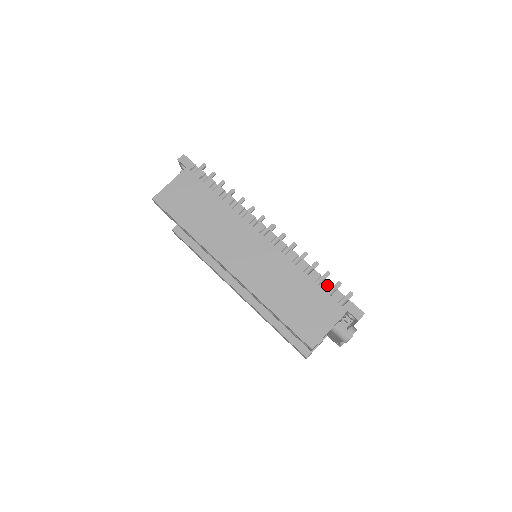
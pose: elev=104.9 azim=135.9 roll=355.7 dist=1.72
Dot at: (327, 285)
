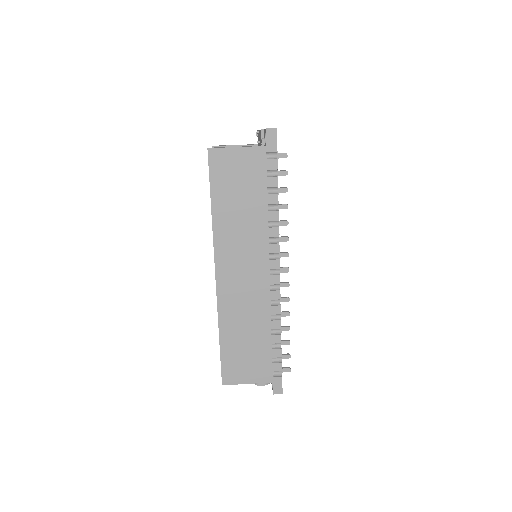
Dot at: (278, 354)
